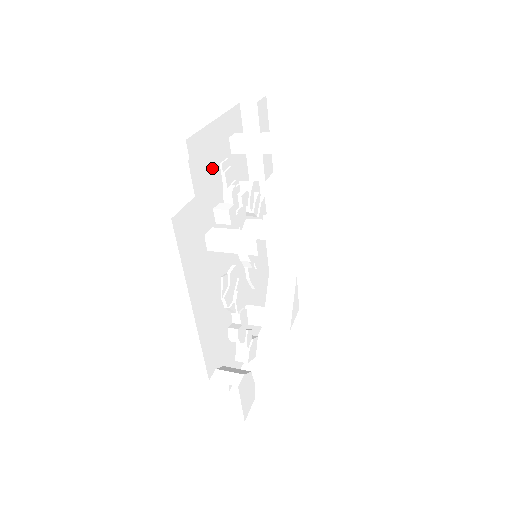
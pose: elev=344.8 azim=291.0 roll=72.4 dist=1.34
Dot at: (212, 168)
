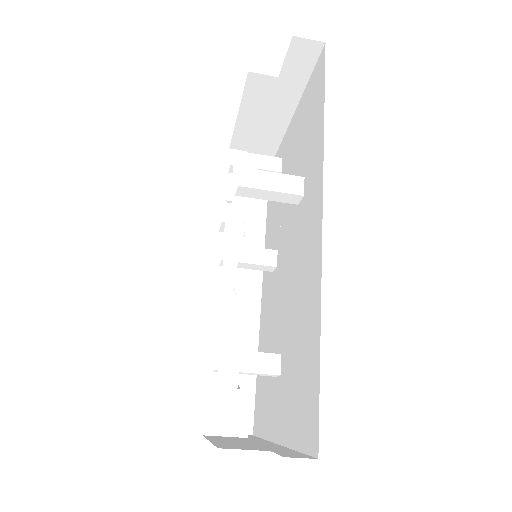
Dot at: occluded
